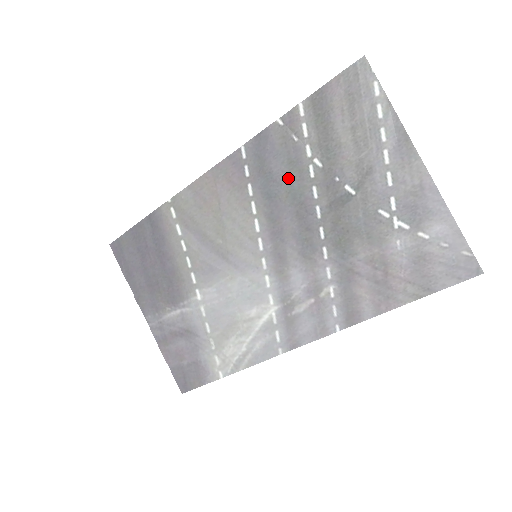
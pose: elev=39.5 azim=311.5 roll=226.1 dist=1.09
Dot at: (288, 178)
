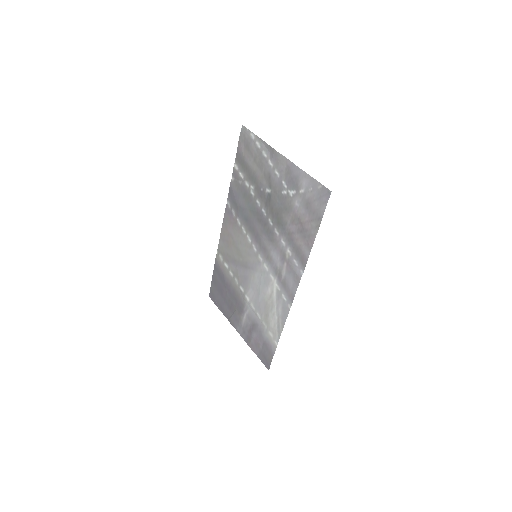
Dot at: (247, 204)
